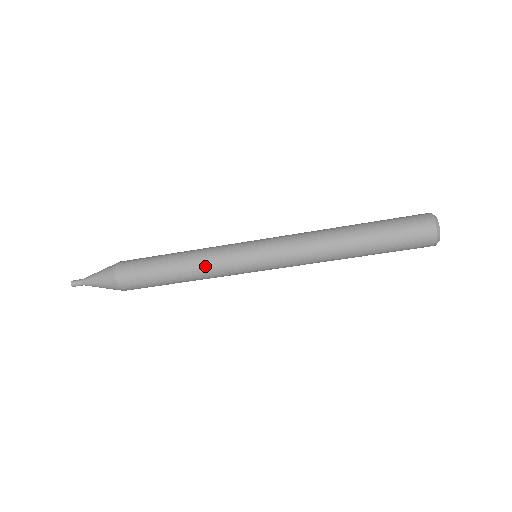
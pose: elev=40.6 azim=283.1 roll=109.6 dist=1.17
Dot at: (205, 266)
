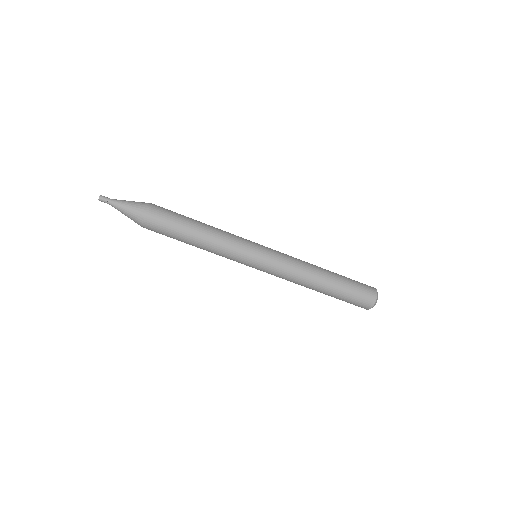
Dot at: (221, 245)
